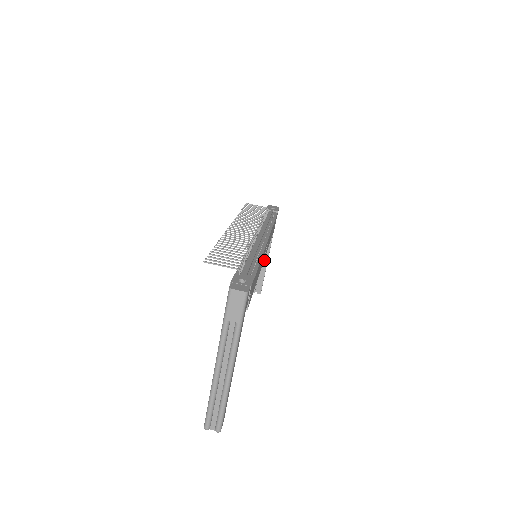
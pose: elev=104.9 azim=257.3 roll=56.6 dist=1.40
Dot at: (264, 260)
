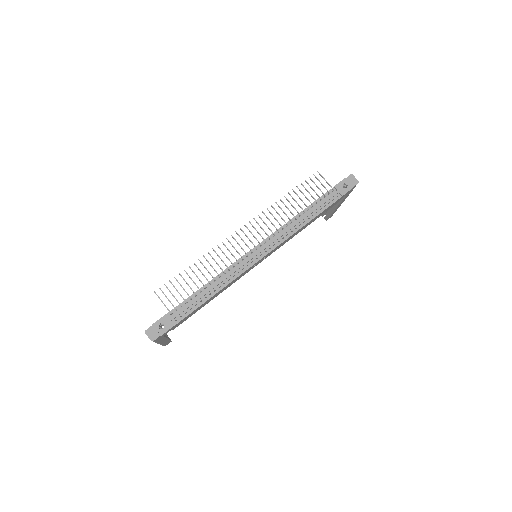
Dot at: (333, 206)
